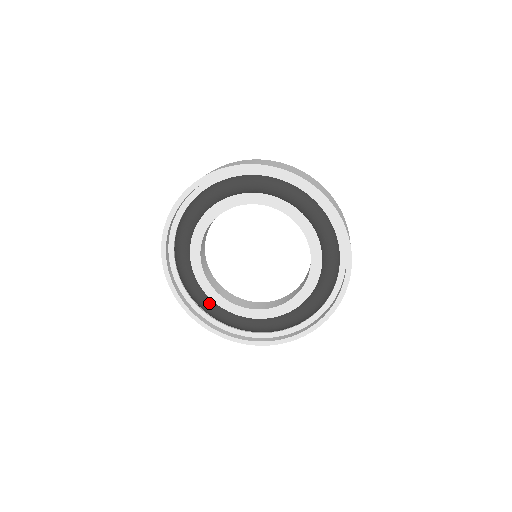
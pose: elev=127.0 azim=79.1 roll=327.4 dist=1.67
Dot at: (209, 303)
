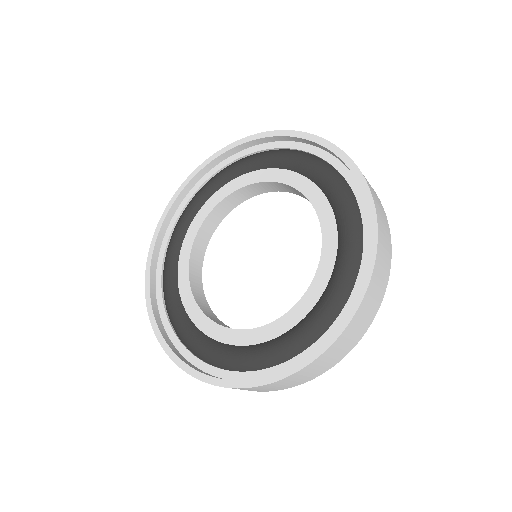
Dot at: (183, 317)
